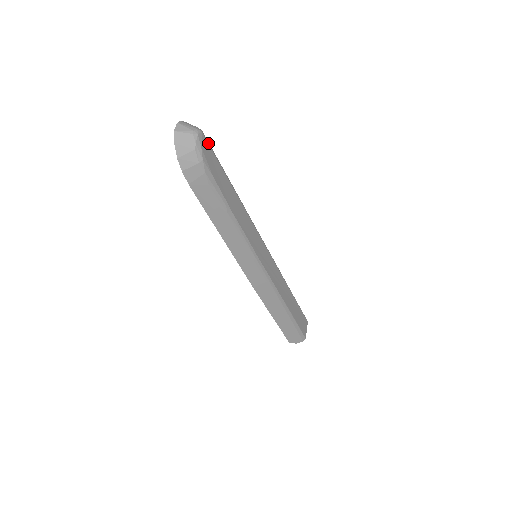
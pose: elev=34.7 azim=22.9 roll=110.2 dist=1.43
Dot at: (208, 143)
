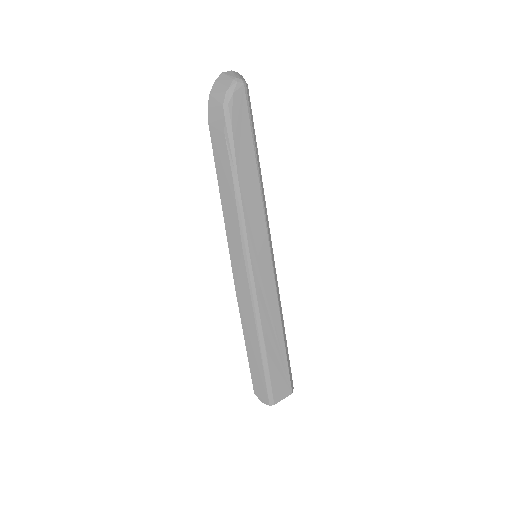
Dot at: (247, 98)
